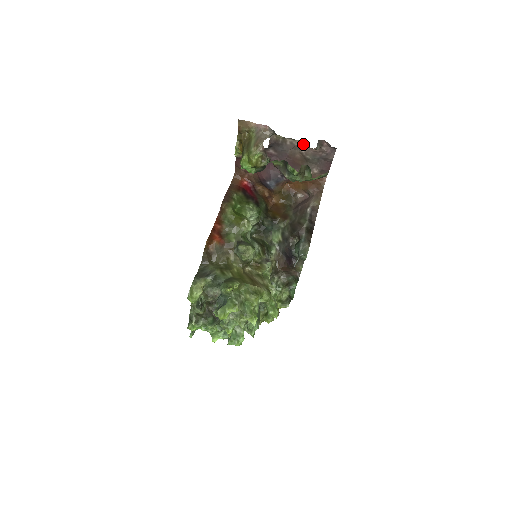
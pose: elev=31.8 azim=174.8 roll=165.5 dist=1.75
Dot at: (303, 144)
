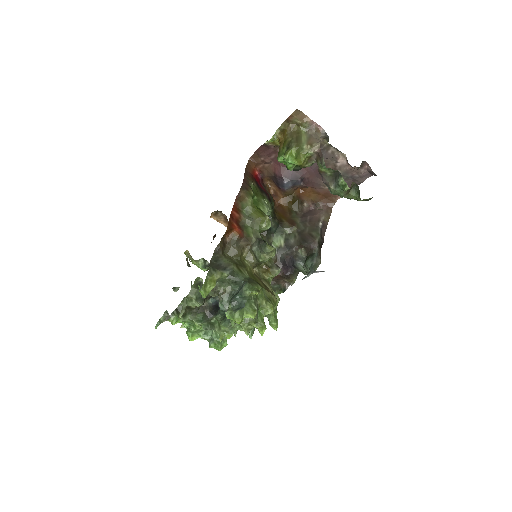
Dot at: (343, 158)
